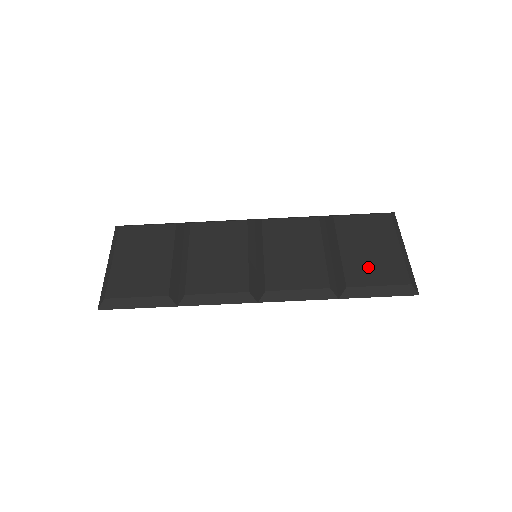
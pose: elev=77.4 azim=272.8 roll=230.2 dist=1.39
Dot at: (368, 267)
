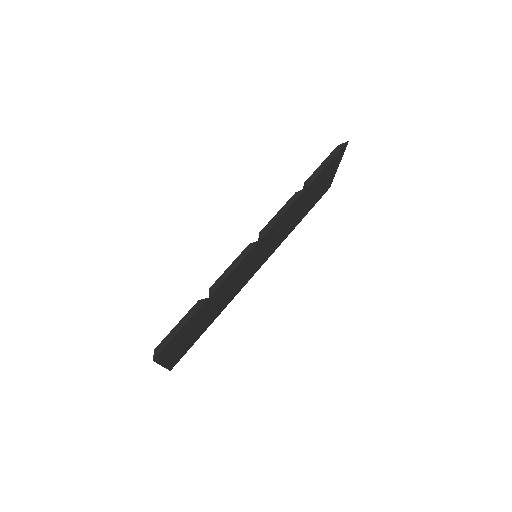
Dot at: occluded
